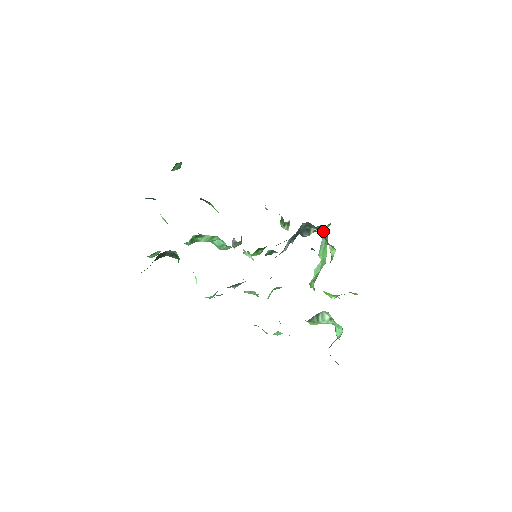
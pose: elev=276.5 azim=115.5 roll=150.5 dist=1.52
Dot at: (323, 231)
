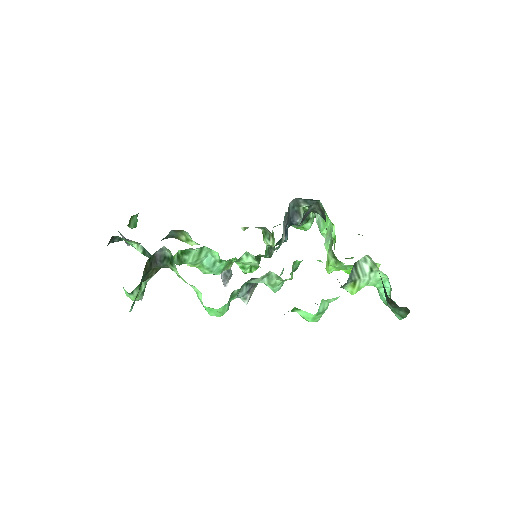
Dot at: (311, 223)
